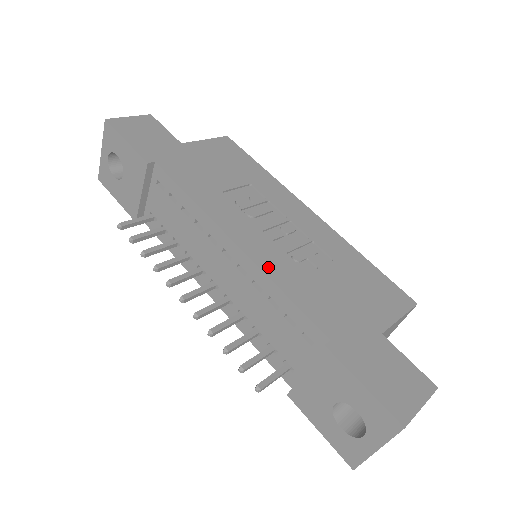
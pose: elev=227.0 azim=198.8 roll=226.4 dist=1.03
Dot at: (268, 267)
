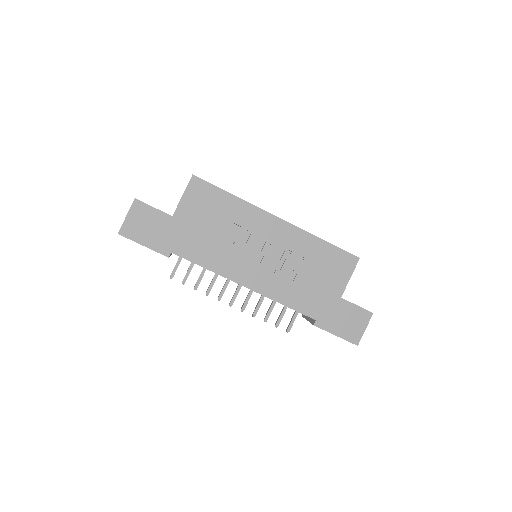
Dot at: (271, 293)
